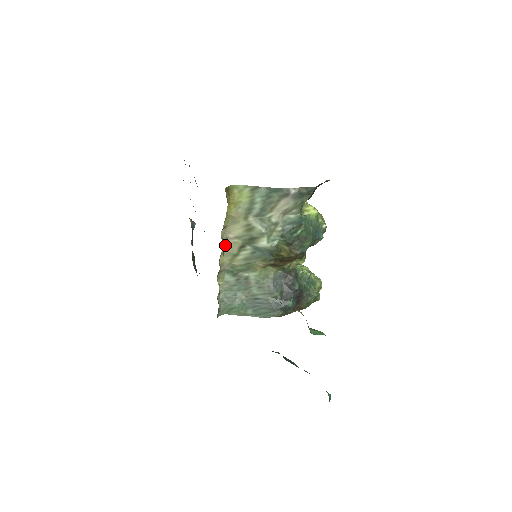
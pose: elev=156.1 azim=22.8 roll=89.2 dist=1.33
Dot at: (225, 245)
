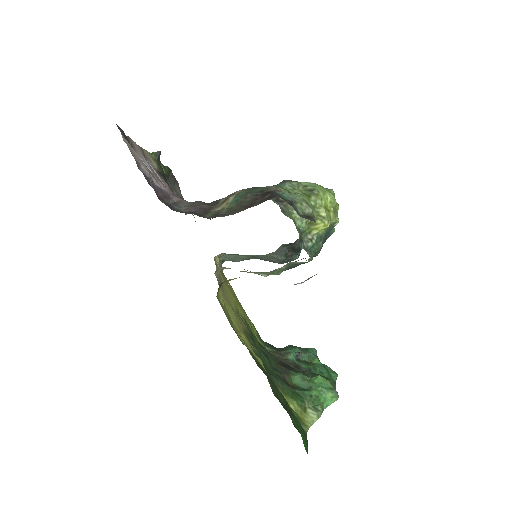
Dot at: occluded
